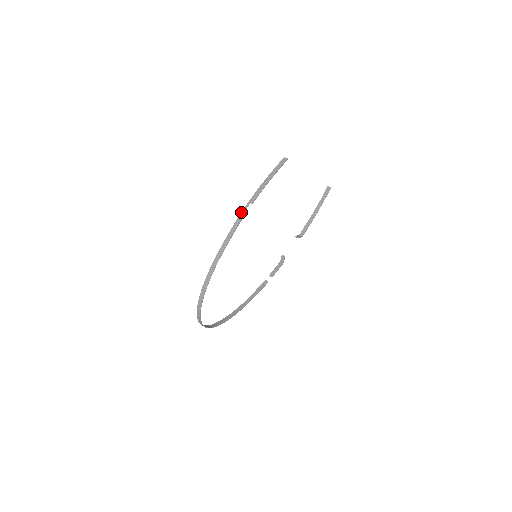
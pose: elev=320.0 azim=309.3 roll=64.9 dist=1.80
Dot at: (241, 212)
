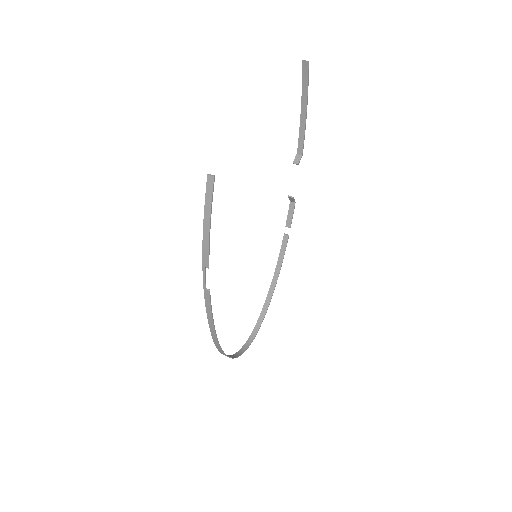
Dot at: occluded
